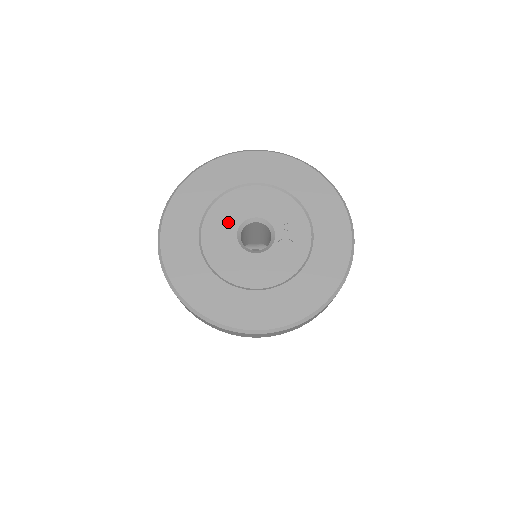
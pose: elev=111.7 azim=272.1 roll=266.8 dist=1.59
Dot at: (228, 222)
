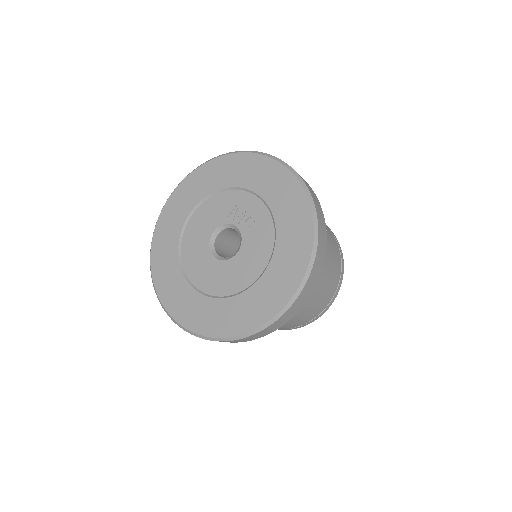
Dot at: (200, 255)
